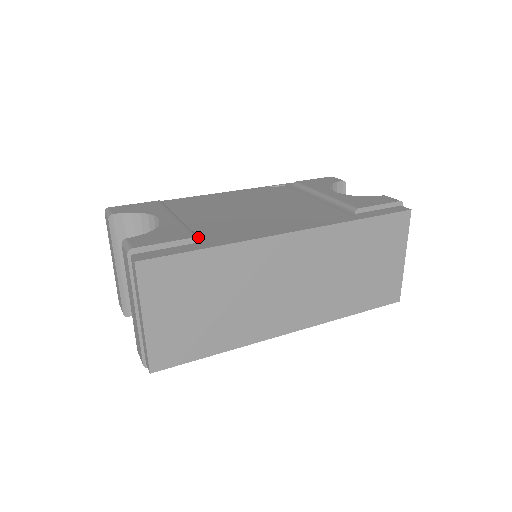
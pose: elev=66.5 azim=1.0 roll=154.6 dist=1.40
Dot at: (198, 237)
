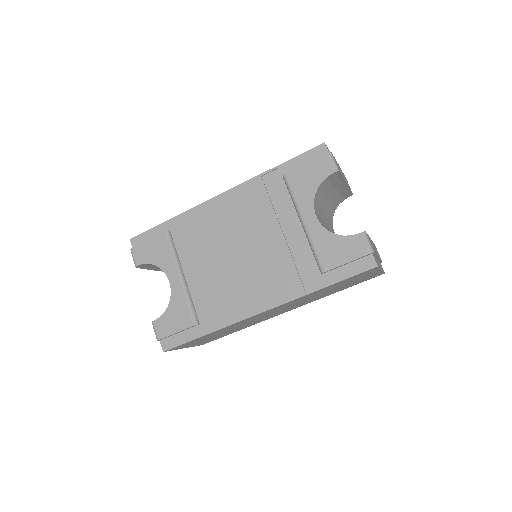
Dot at: (196, 322)
